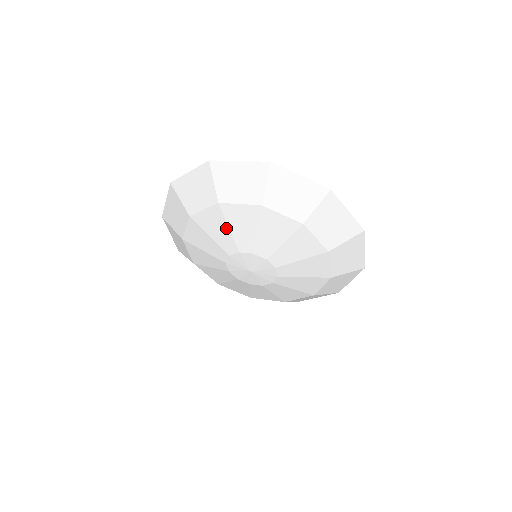
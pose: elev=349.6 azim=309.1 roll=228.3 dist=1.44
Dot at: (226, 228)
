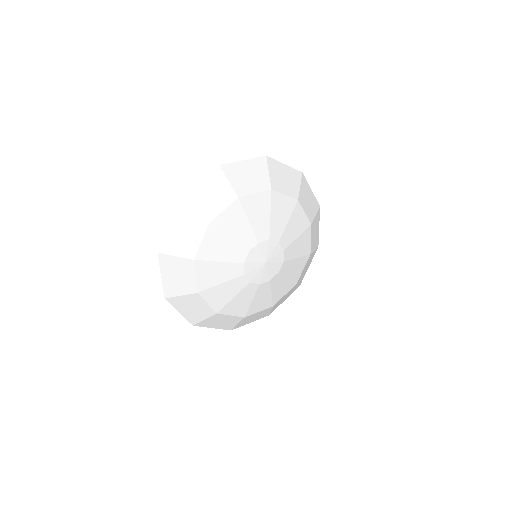
Dot at: (268, 214)
